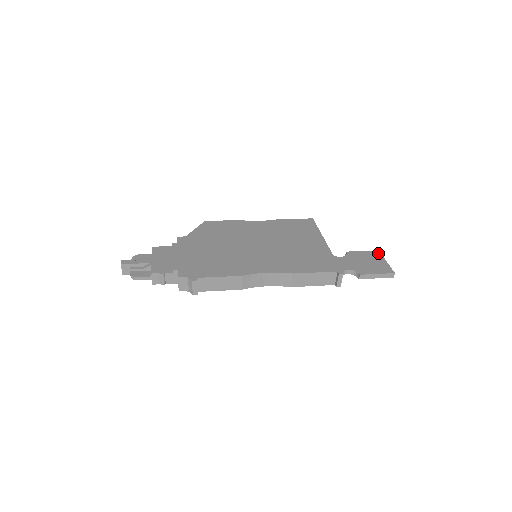
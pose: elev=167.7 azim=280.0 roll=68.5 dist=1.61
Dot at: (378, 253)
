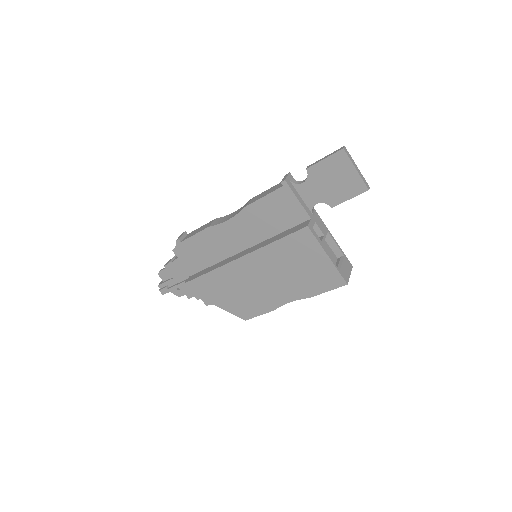
Dot at: occluded
